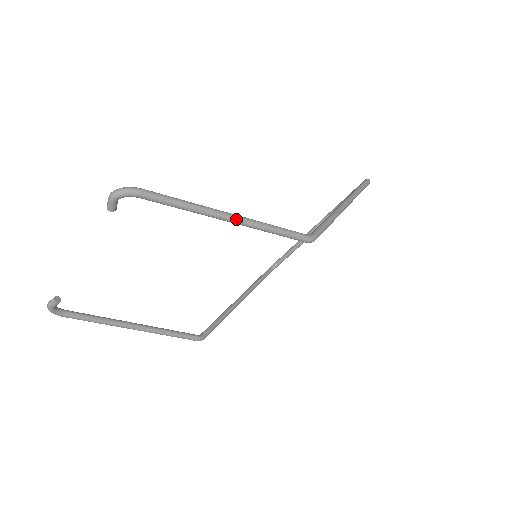
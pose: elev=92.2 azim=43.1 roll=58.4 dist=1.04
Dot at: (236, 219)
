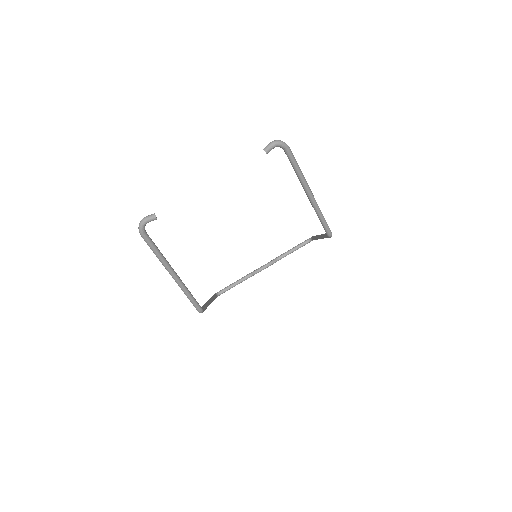
Dot at: (313, 196)
